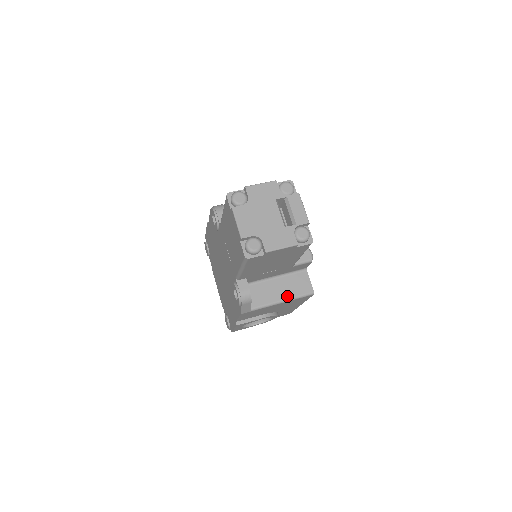
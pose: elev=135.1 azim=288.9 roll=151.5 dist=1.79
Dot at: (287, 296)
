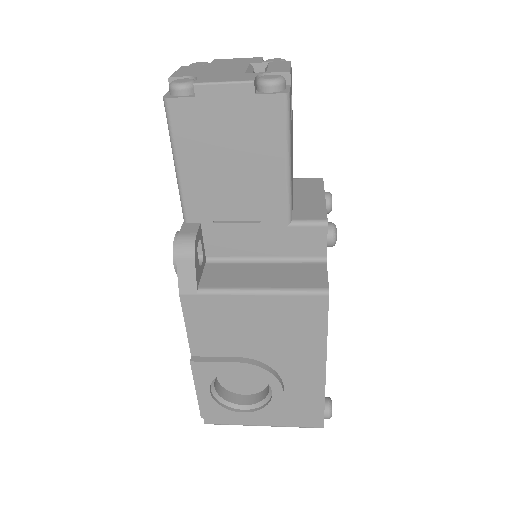
Dot at: (273, 285)
